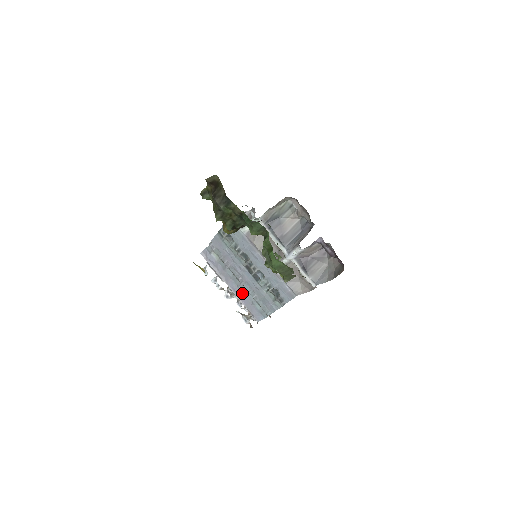
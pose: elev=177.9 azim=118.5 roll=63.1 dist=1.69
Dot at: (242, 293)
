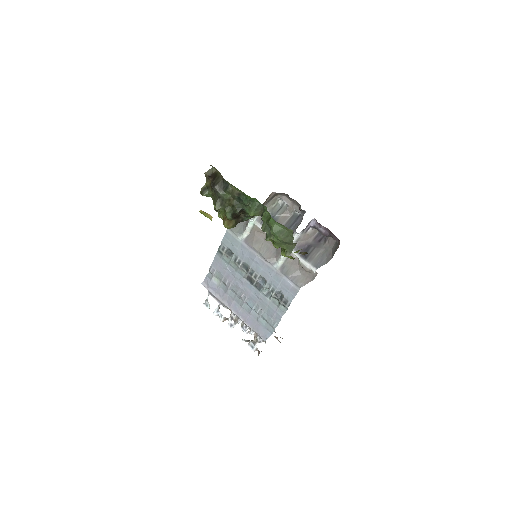
Dot at: (246, 313)
